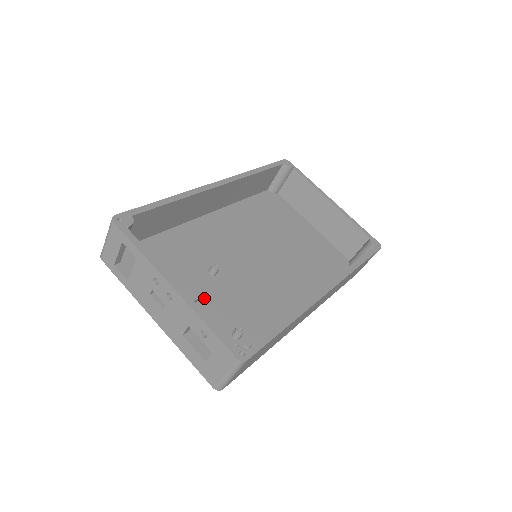
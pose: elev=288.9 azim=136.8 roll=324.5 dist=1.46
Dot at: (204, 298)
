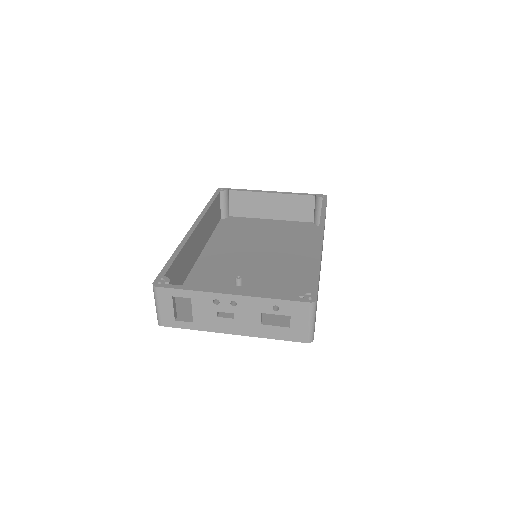
Dot at: occluded
